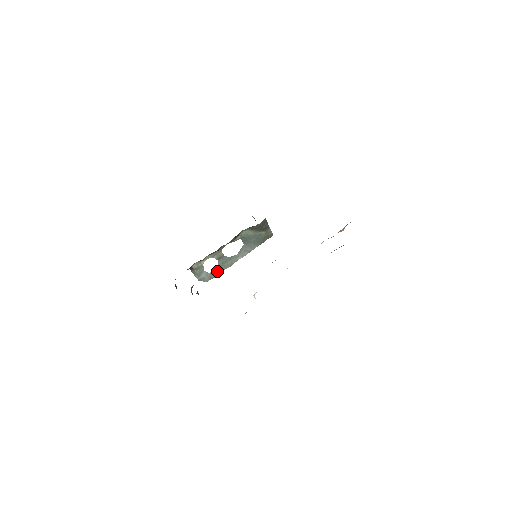
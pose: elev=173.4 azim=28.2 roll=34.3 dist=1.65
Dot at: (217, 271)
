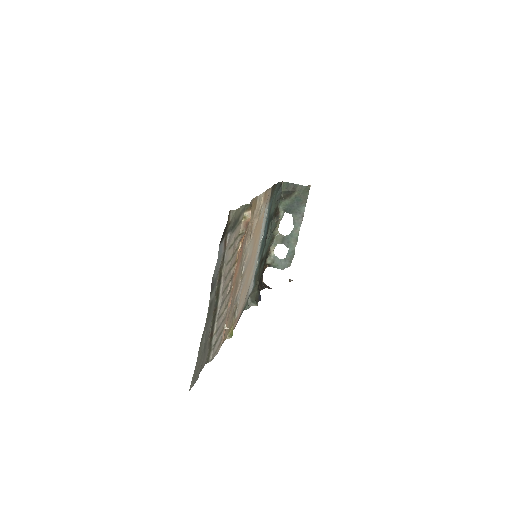
Dot at: (290, 252)
